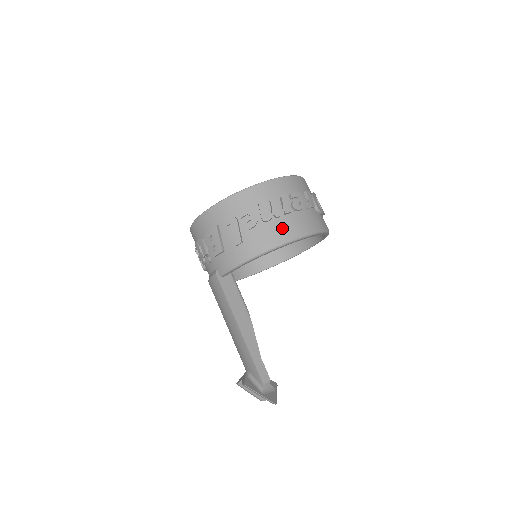
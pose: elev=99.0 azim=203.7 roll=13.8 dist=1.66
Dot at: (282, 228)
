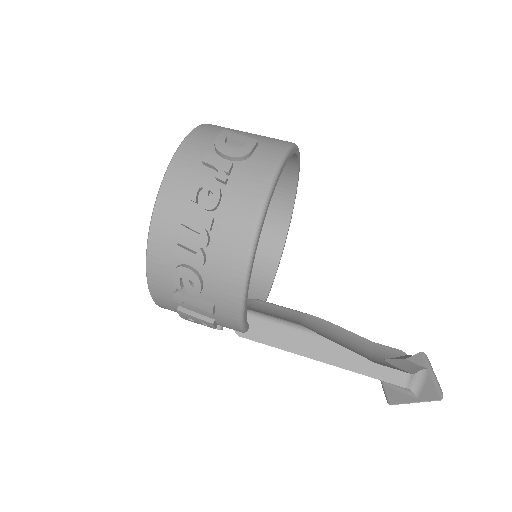
Dot at: (226, 249)
